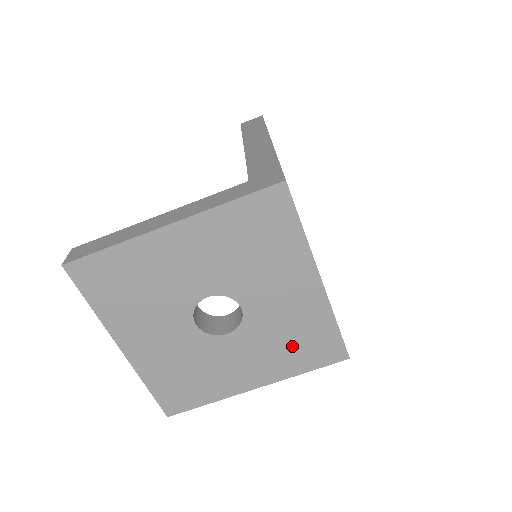
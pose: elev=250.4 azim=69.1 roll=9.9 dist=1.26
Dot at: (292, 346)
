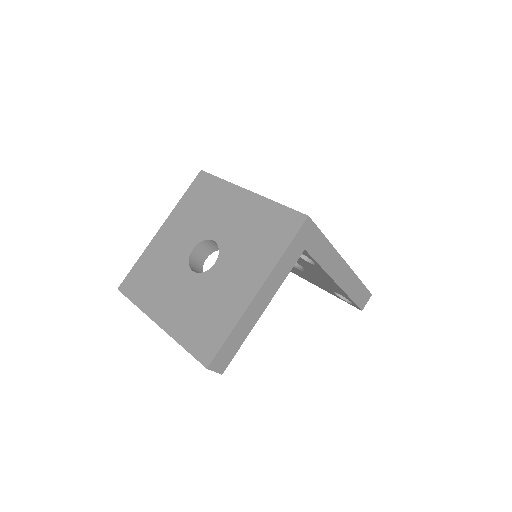
Dot at: (261, 239)
